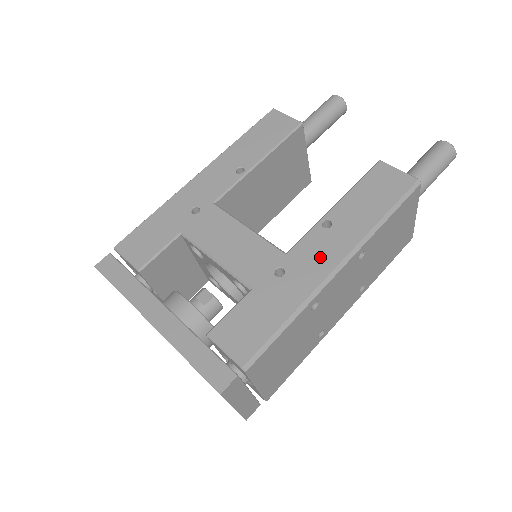
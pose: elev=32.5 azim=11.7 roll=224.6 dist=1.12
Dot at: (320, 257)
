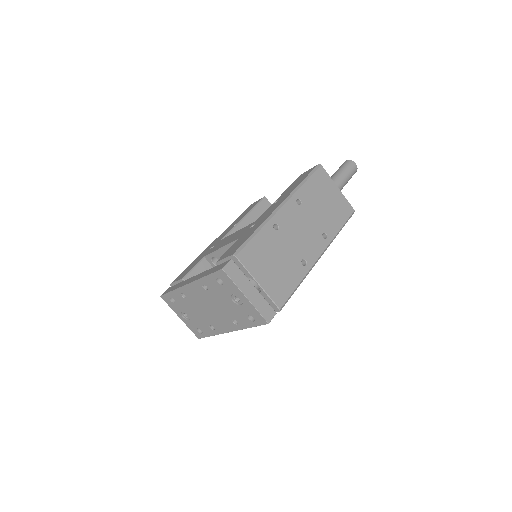
Dot at: (272, 209)
